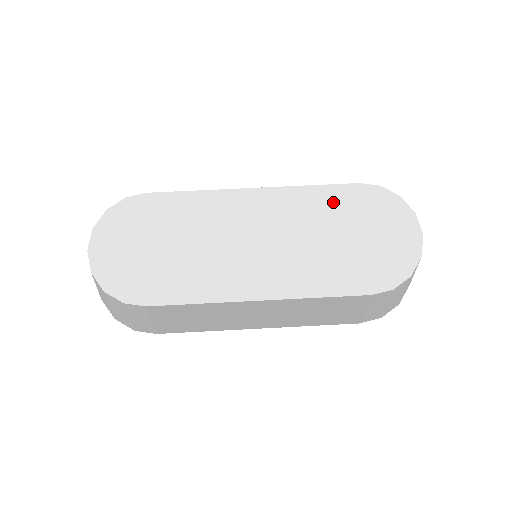
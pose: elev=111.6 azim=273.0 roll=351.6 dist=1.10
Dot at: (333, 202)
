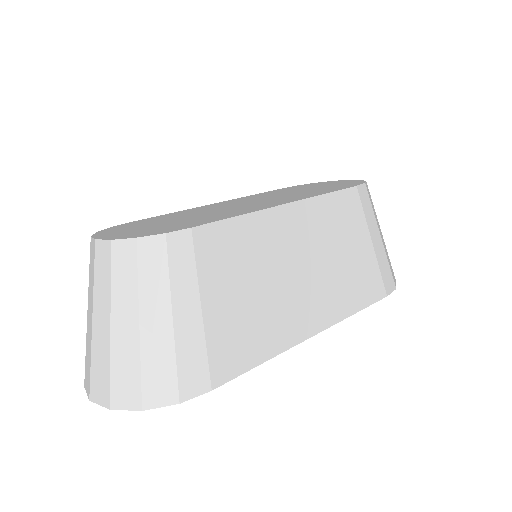
Dot at: (278, 191)
